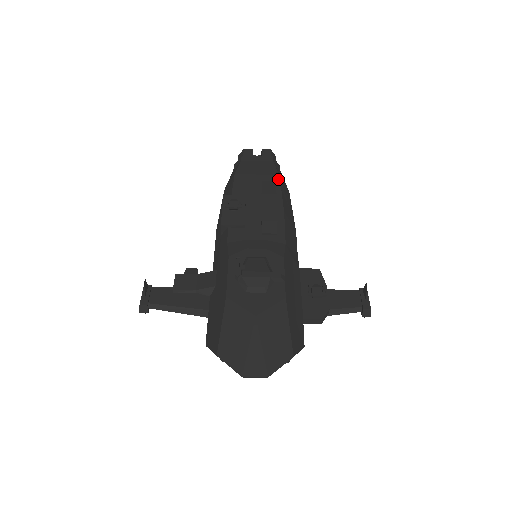
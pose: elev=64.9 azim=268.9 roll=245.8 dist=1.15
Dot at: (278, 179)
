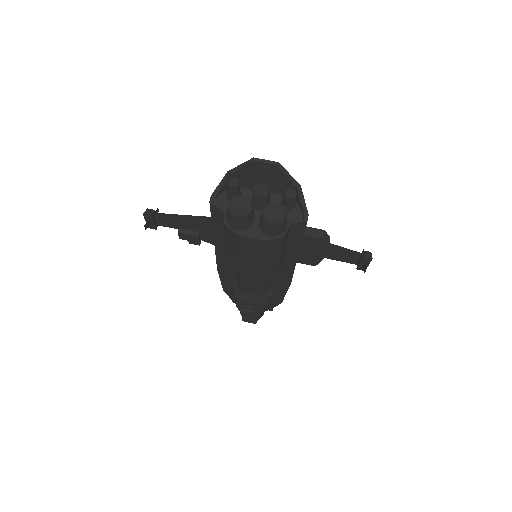
Dot at: occluded
